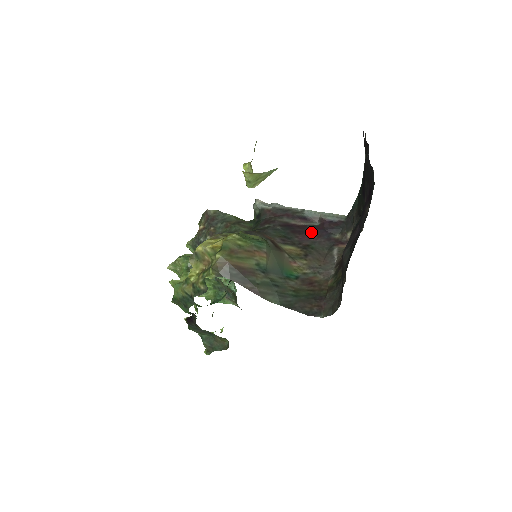
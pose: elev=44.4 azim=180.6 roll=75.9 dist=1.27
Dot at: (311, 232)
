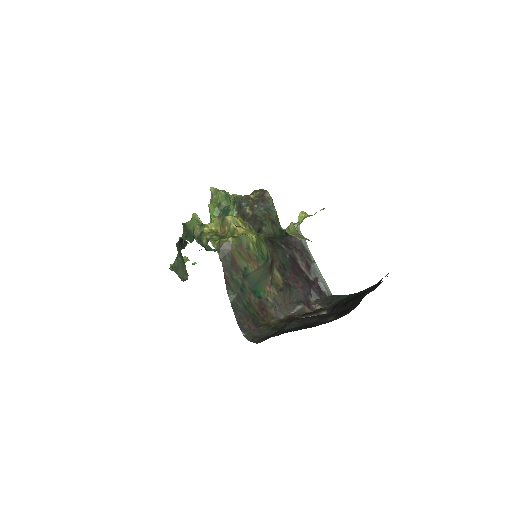
Dot at: (302, 280)
